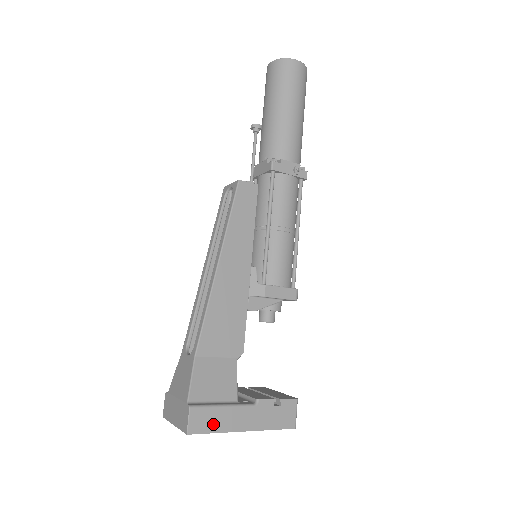
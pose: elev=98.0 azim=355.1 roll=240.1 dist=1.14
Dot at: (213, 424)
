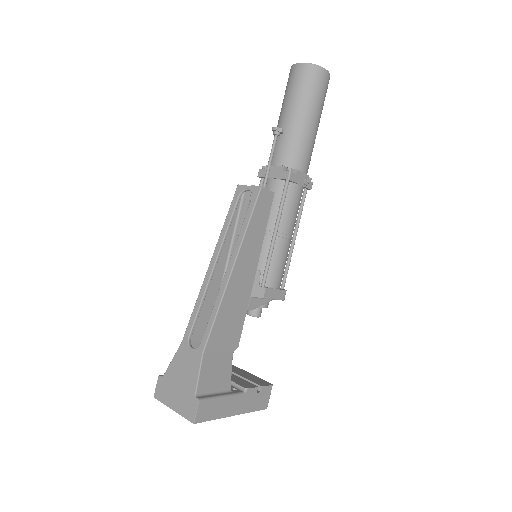
Dot at: (213, 413)
